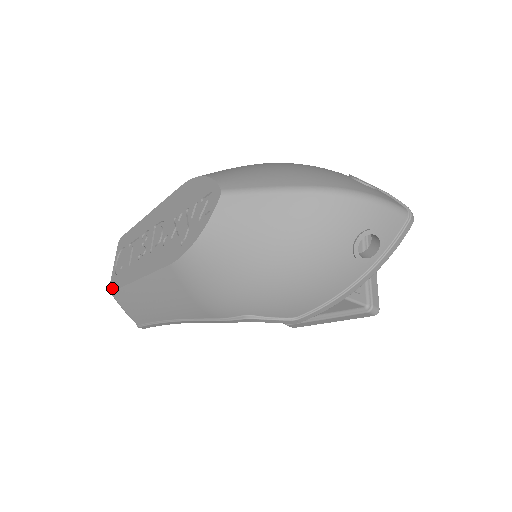
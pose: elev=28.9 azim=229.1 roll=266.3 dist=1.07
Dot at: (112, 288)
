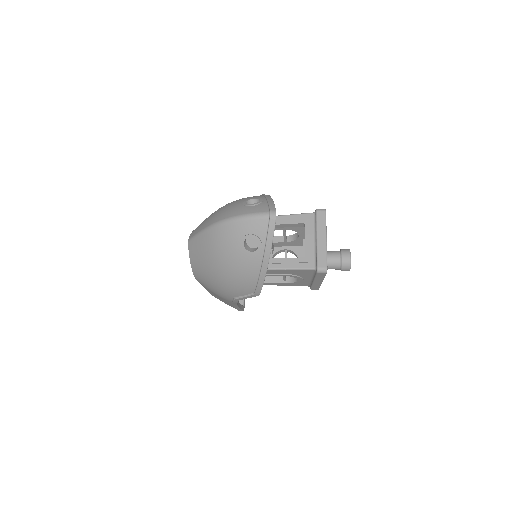
Dot at: occluded
